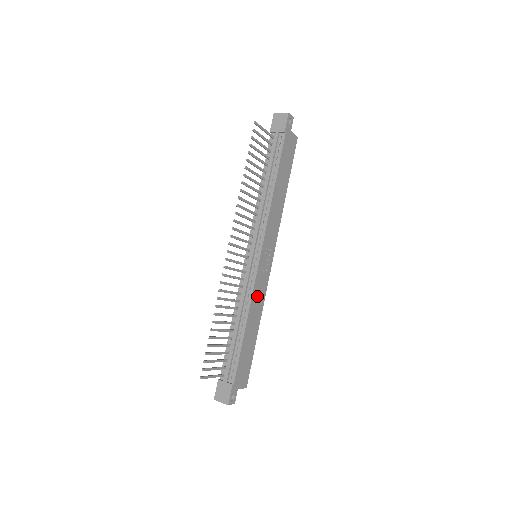
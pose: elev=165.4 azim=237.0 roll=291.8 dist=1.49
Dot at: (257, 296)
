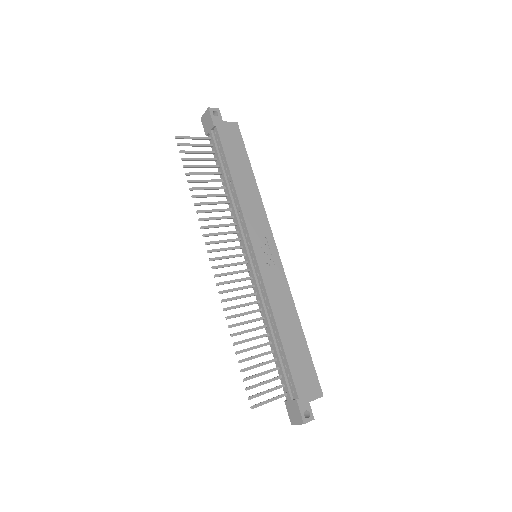
Dot at: (276, 294)
